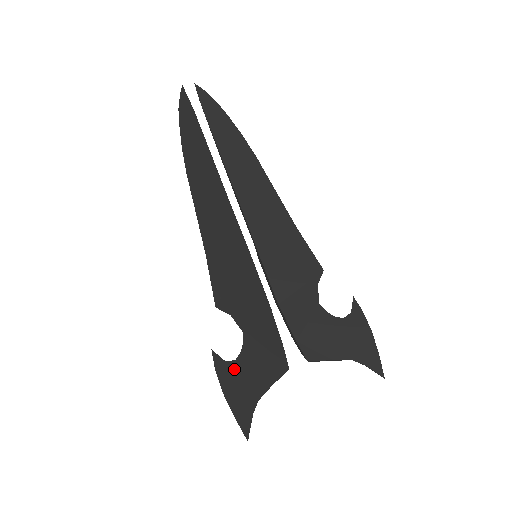
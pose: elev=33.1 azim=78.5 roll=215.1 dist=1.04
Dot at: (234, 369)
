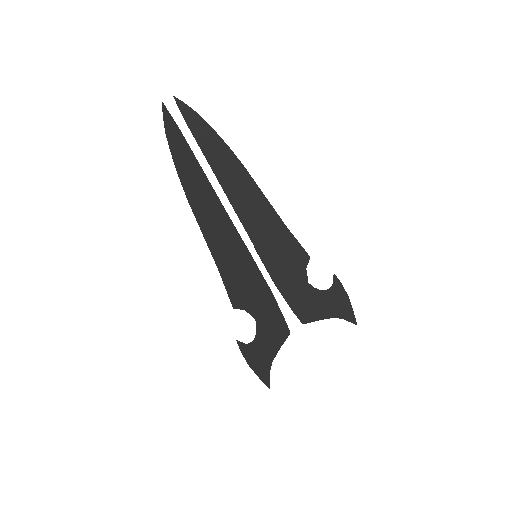
Dot at: (253, 347)
